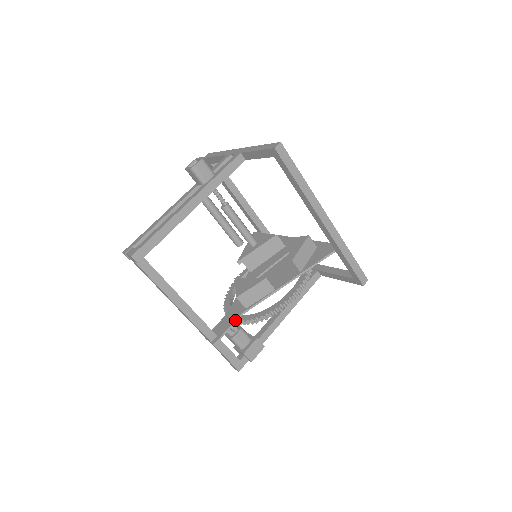
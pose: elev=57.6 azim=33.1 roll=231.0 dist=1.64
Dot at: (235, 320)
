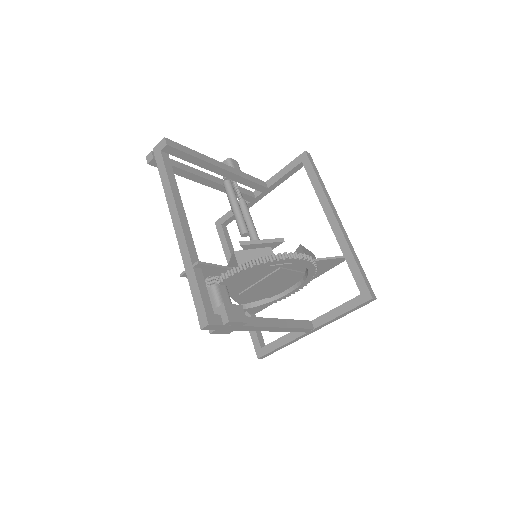
Dot at: (226, 266)
